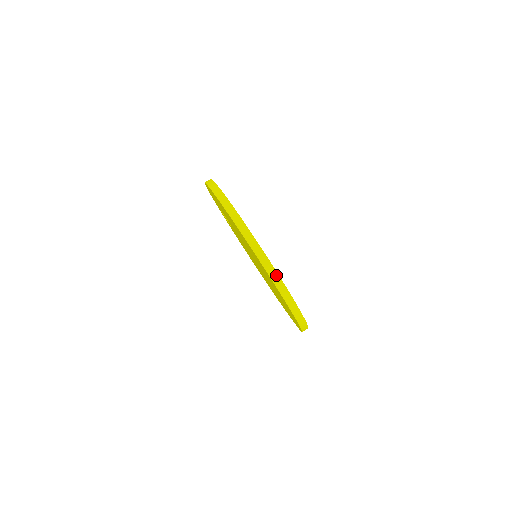
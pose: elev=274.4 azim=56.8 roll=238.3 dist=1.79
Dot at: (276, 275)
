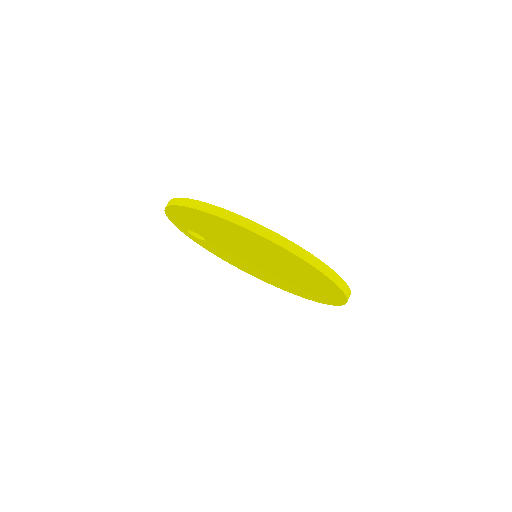
Dot at: (315, 259)
